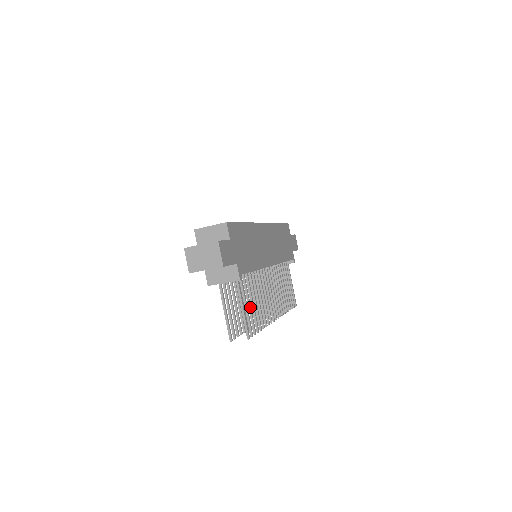
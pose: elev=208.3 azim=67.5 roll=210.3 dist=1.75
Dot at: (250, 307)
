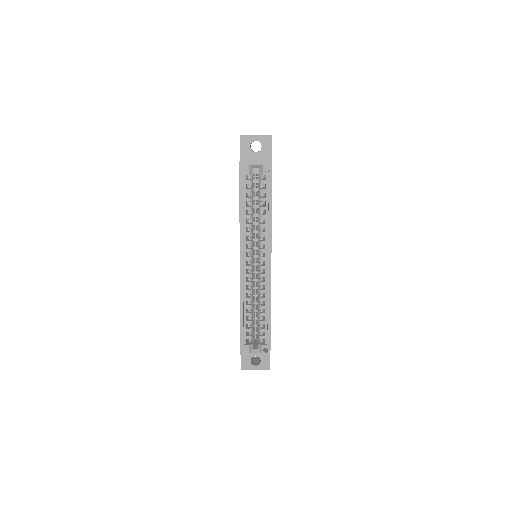
Dot at: occluded
